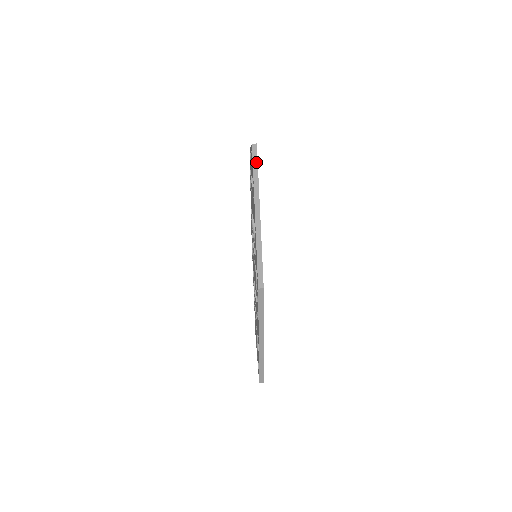
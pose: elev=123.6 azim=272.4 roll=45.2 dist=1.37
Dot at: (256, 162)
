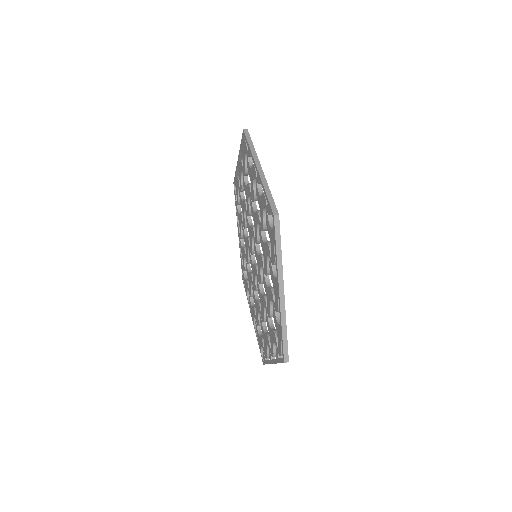
Dot at: (279, 238)
